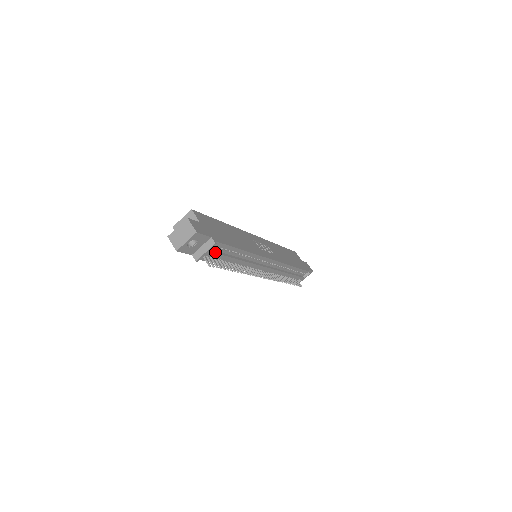
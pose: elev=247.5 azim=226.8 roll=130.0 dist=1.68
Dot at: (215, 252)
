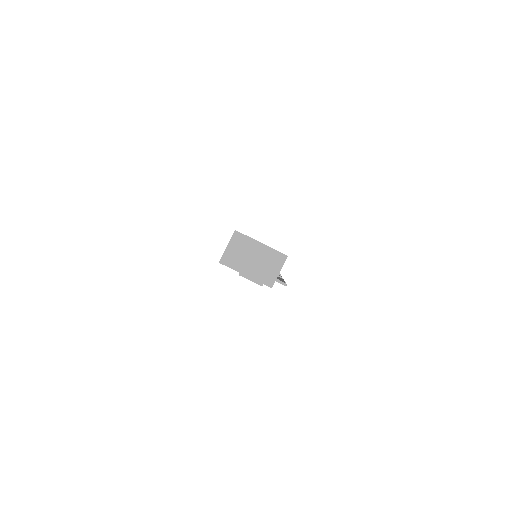
Dot at: occluded
